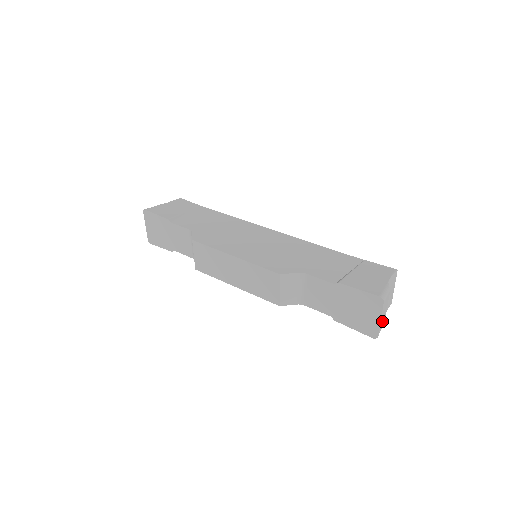
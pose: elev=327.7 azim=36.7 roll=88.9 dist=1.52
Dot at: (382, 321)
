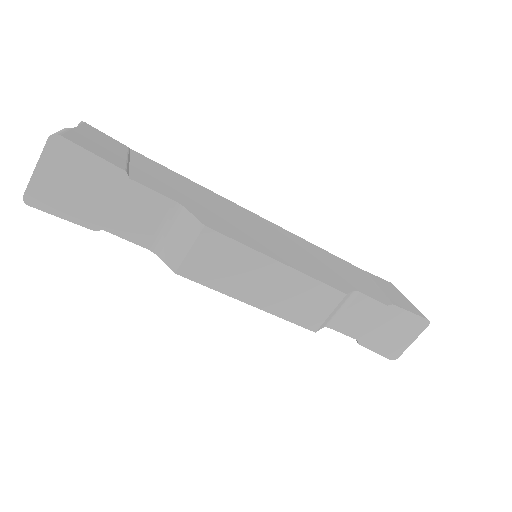
Dot at: occluded
